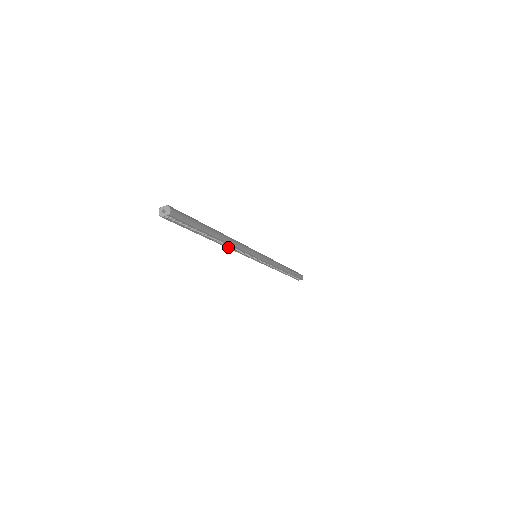
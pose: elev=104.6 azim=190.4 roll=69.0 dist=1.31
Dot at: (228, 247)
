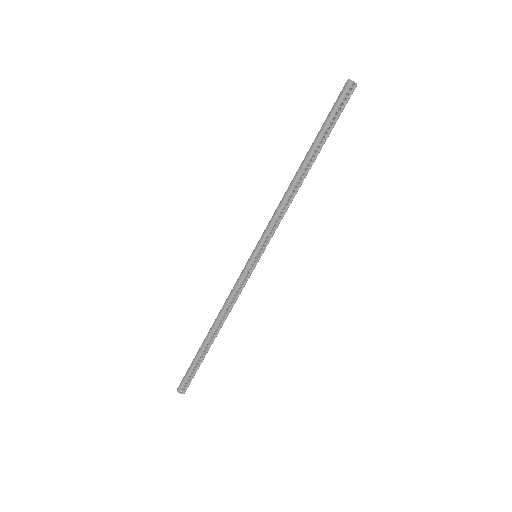
Dot at: (289, 195)
